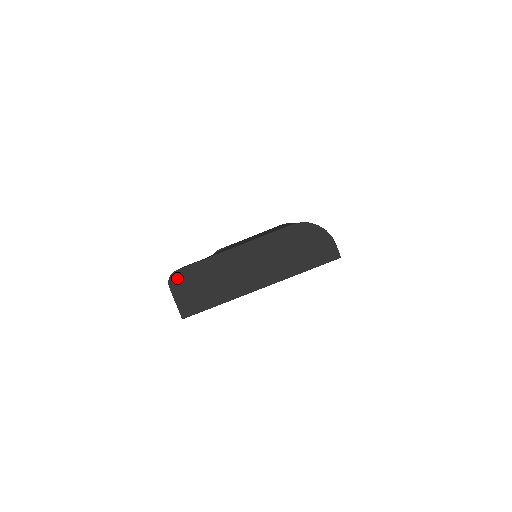
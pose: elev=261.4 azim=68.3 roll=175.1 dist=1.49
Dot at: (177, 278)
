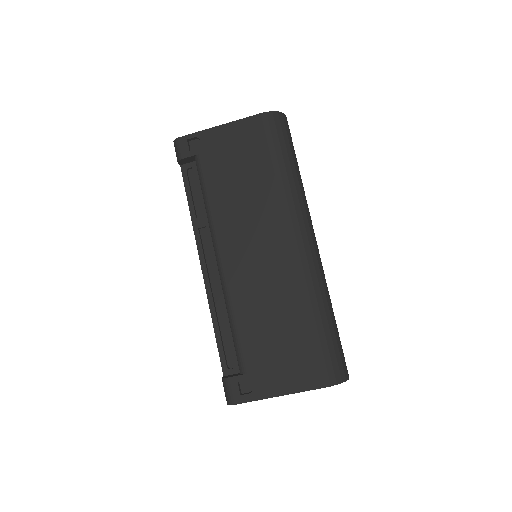
Dot at: (234, 404)
